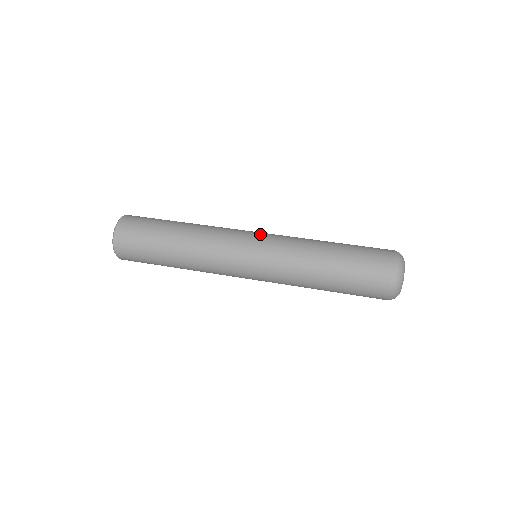
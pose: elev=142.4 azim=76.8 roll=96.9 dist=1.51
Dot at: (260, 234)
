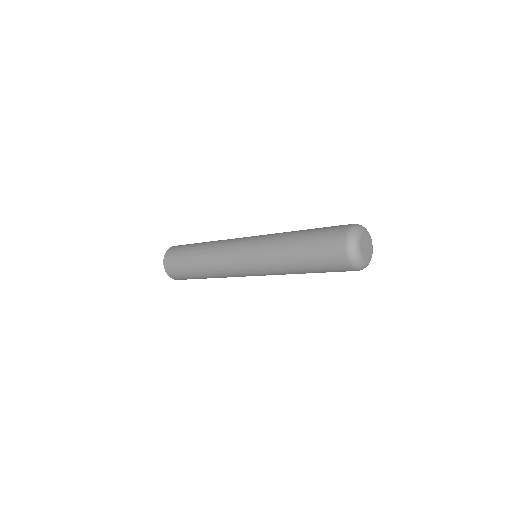
Dot at: occluded
